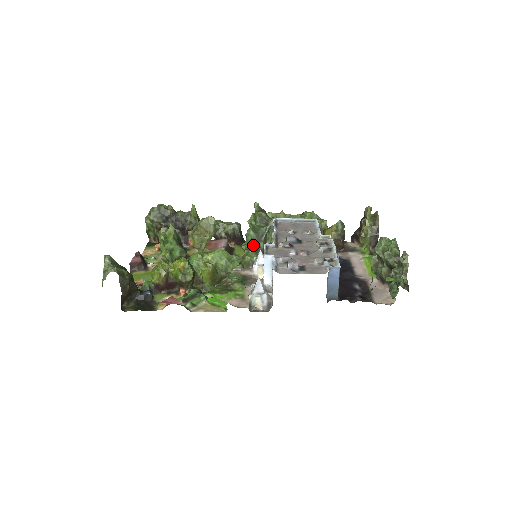
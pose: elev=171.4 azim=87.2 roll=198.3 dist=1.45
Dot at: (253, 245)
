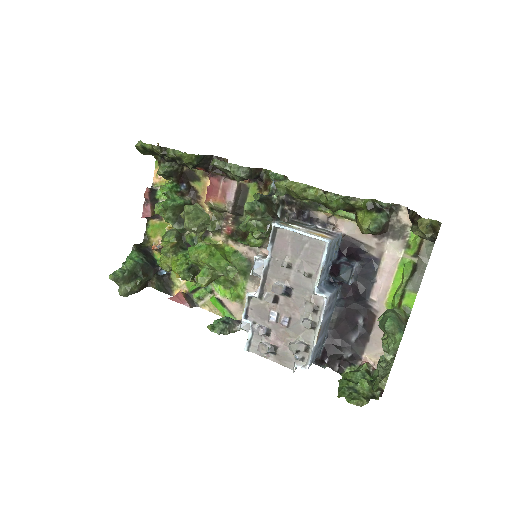
Dot at: occluded
